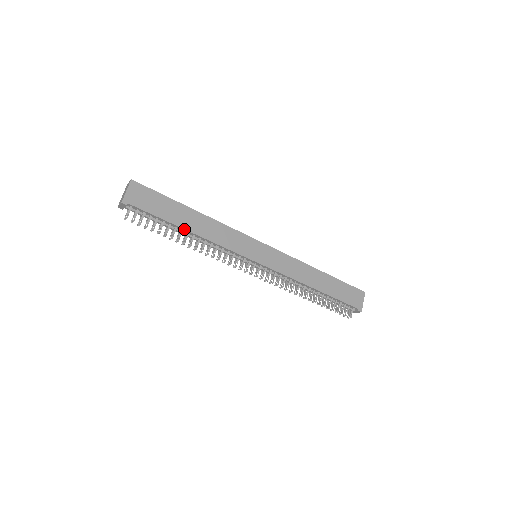
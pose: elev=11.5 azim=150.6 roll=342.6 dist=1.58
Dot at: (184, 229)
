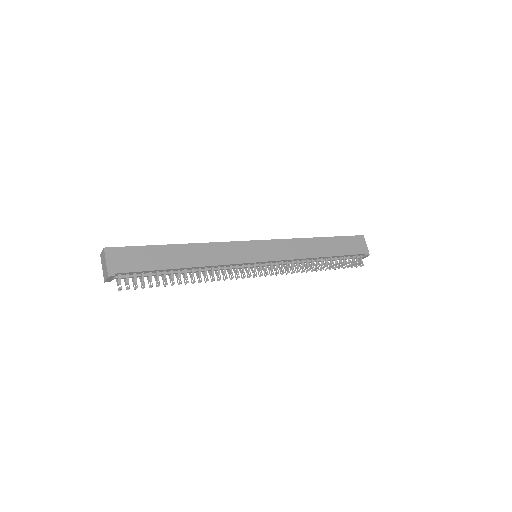
Dot at: (180, 268)
